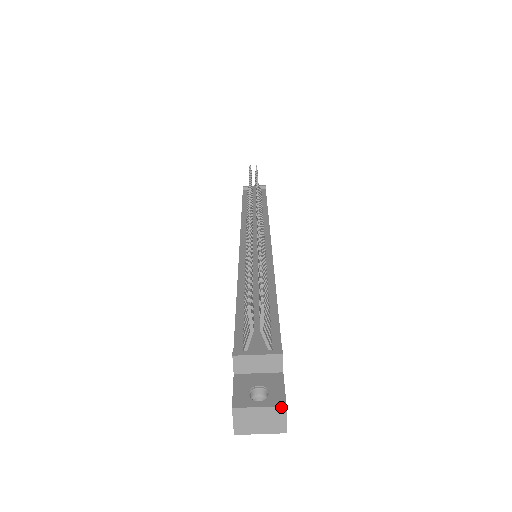
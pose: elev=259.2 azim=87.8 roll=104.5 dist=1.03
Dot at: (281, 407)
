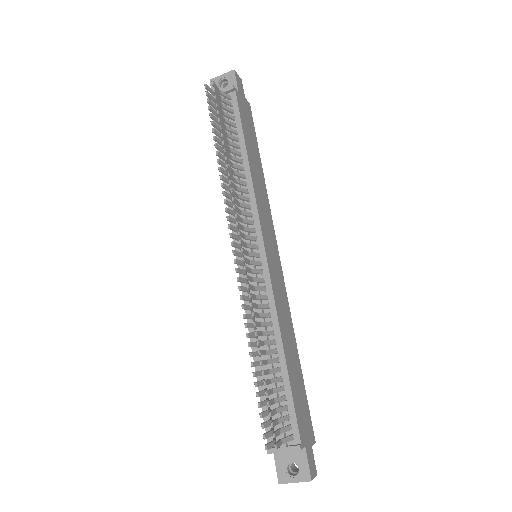
Dot at: (308, 481)
